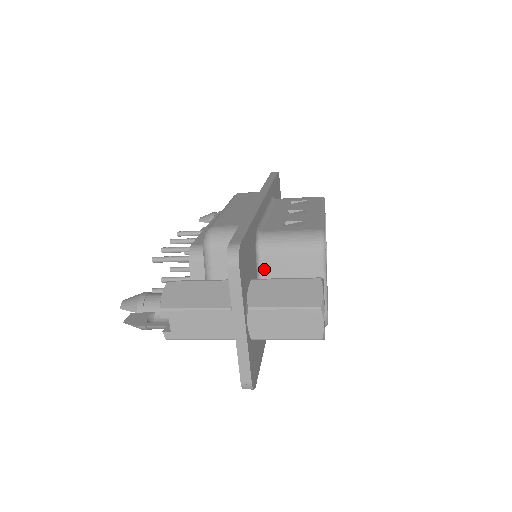
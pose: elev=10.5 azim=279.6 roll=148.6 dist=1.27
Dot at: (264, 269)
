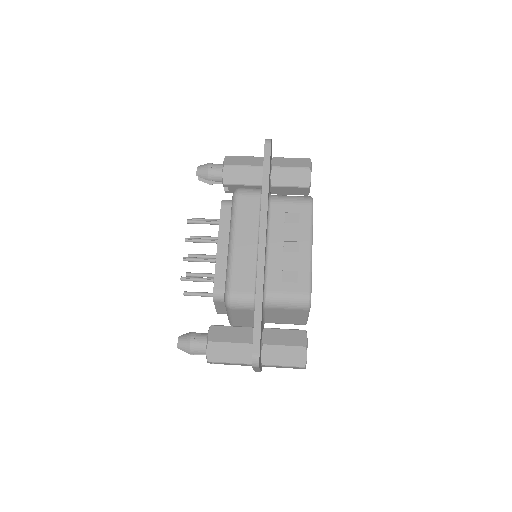
Dot at: (268, 312)
